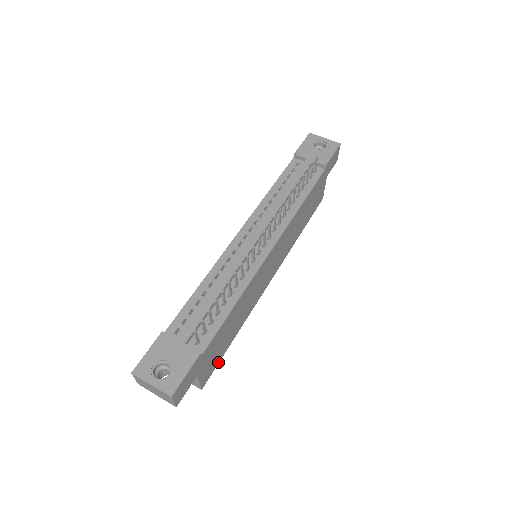
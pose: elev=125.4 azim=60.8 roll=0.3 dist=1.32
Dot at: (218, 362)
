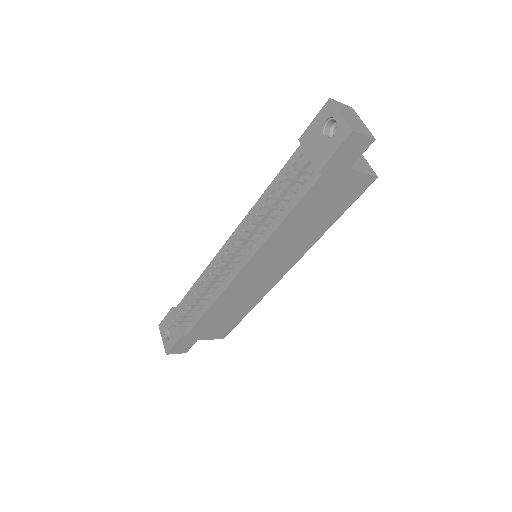
Dot at: (235, 326)
